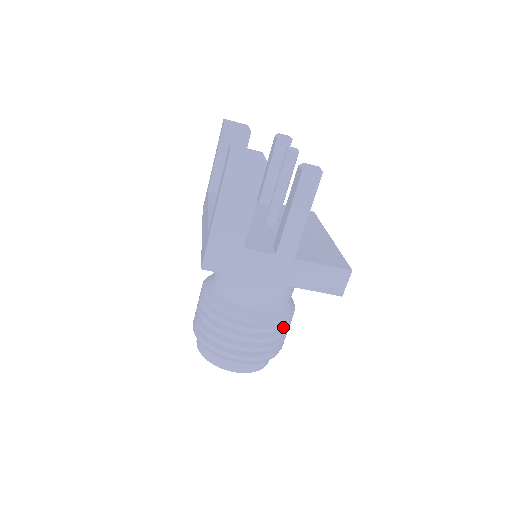
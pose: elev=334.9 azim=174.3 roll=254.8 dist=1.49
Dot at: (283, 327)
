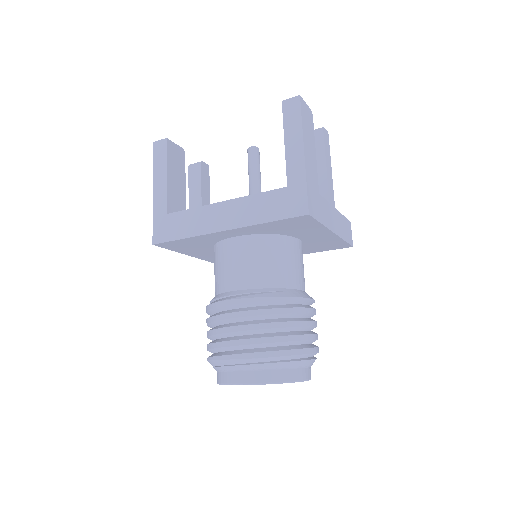
Dot at: occluded
